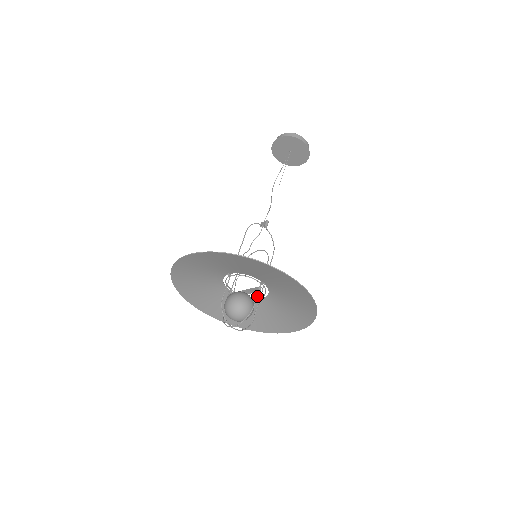
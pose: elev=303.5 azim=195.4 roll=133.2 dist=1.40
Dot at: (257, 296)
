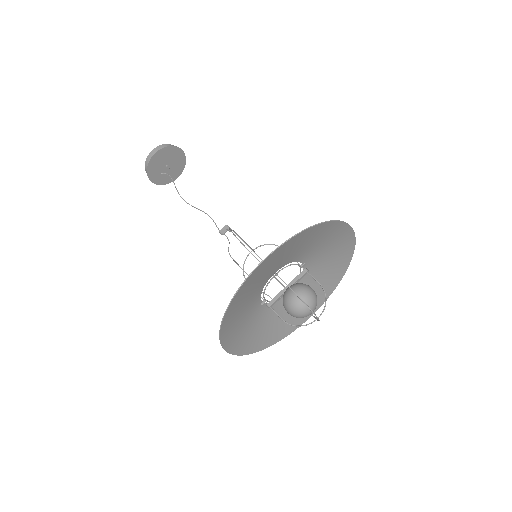
Dot at: (313, 277)
